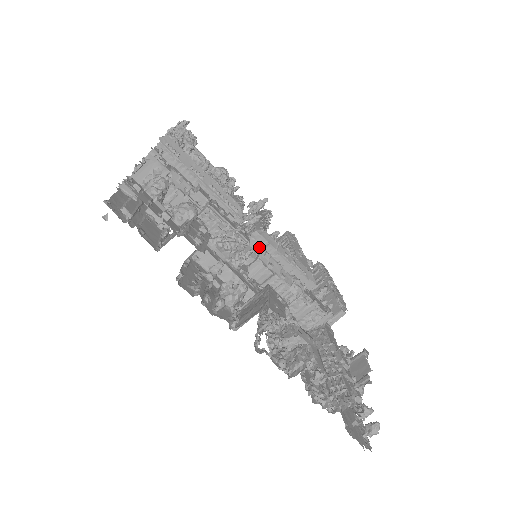
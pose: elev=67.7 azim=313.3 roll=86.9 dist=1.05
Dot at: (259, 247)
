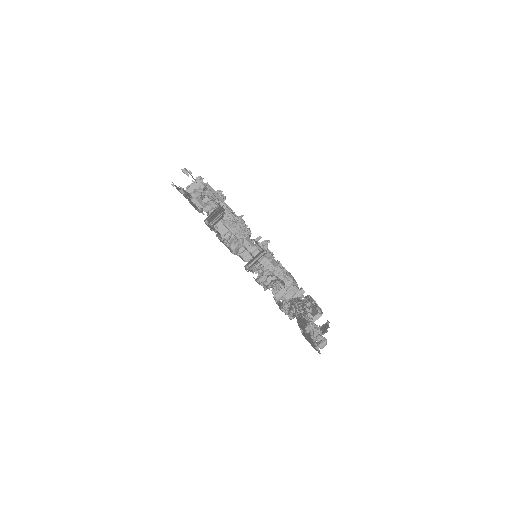
Dot at: occluded
